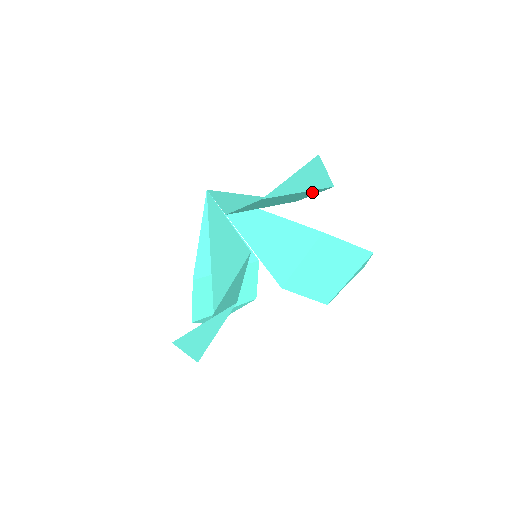
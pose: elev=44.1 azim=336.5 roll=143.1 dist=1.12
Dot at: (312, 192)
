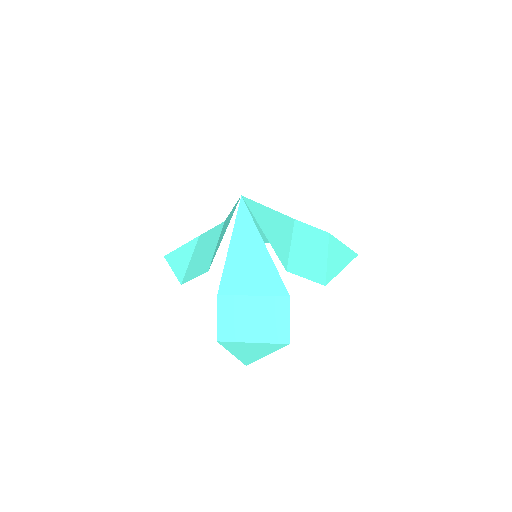
Dot at: (321, 239)
